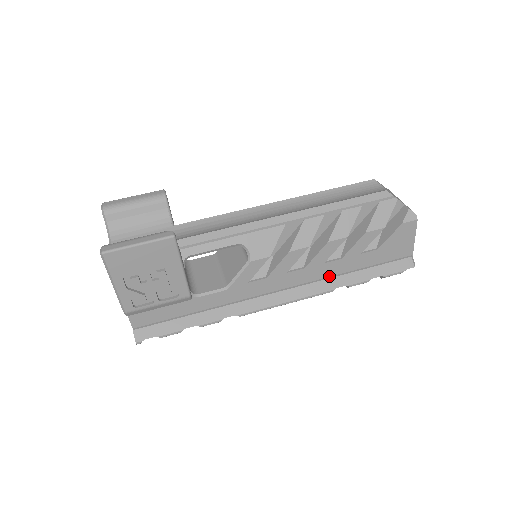
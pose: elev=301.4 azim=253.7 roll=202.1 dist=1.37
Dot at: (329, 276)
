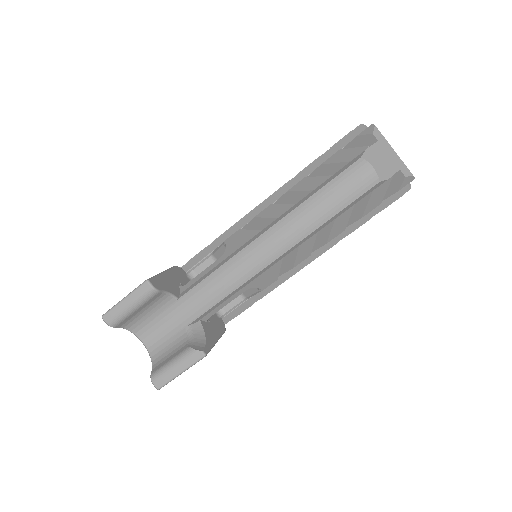
Dot at: occluded
